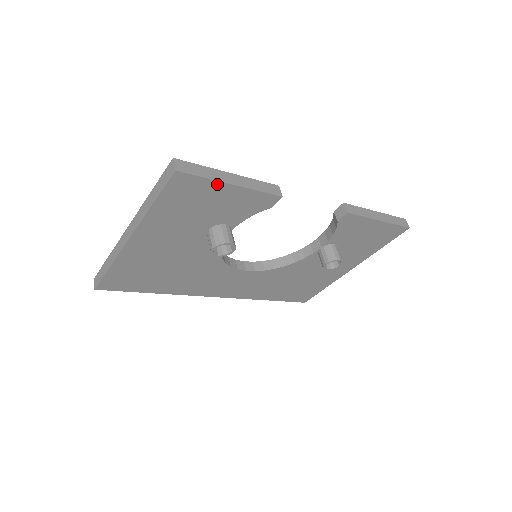
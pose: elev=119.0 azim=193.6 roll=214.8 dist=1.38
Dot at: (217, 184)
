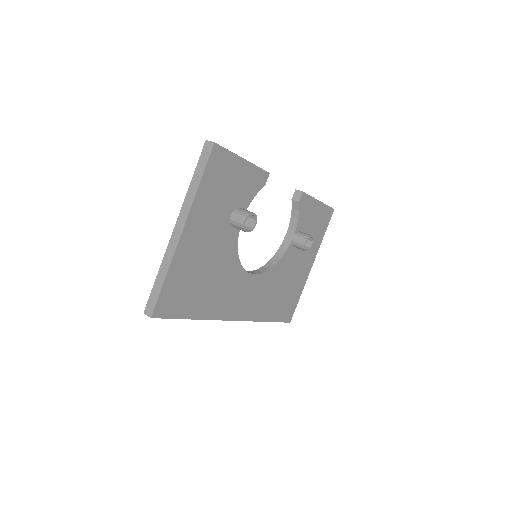
Dot at: (236, 158)
